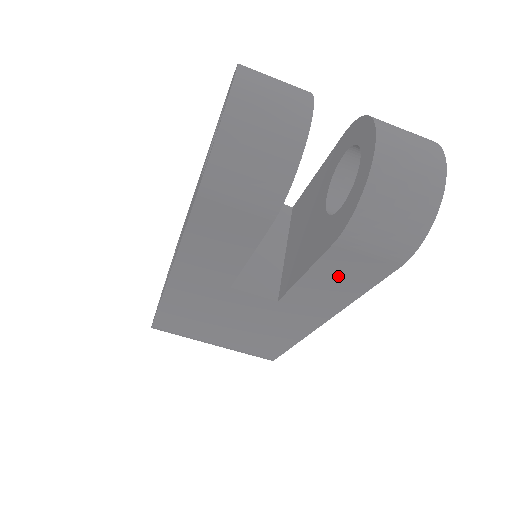
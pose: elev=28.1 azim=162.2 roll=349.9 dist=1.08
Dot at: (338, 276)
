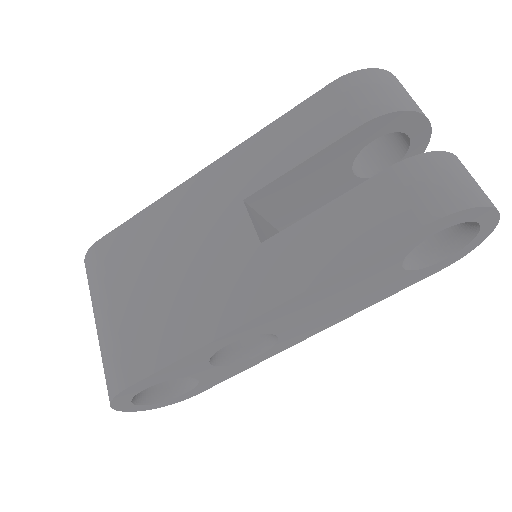
Dot at: (354, 220)
